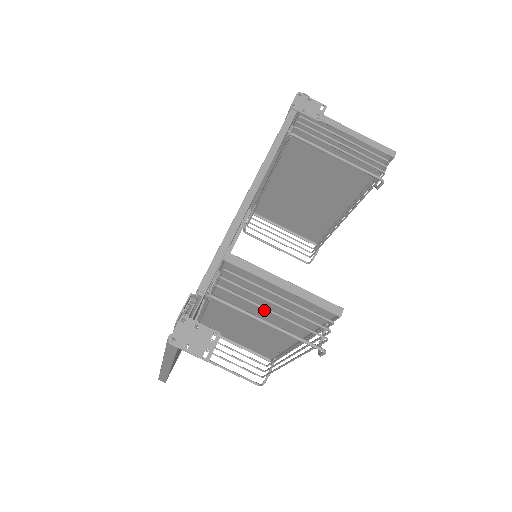
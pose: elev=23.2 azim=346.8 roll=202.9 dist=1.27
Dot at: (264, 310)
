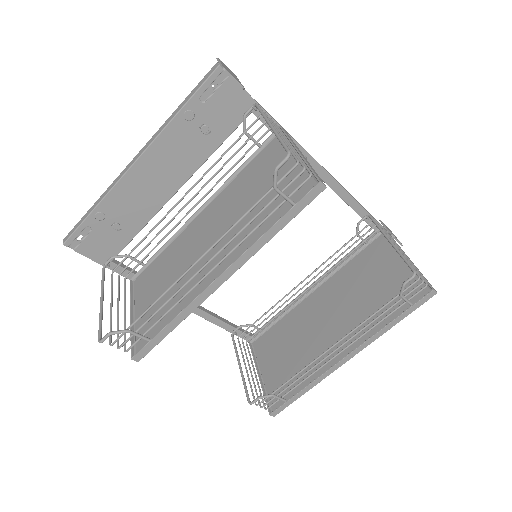
Dot at: (240, 213)
